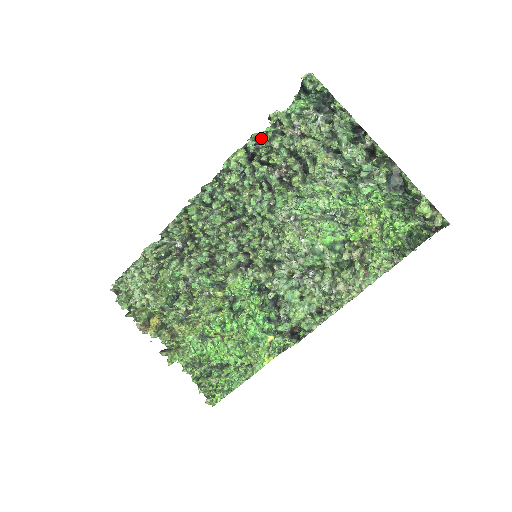
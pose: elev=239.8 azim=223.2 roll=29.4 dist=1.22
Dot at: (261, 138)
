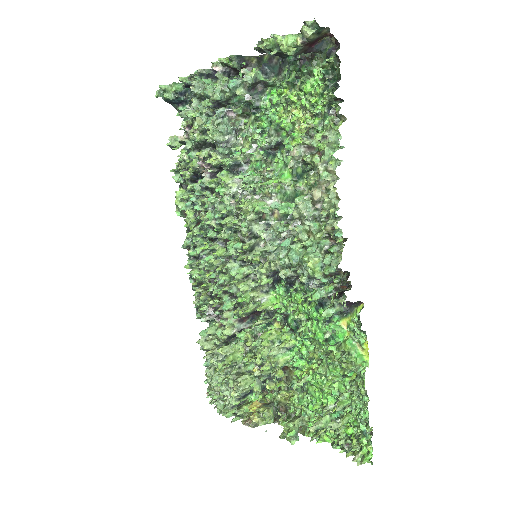
Dot at: (177, 165)
